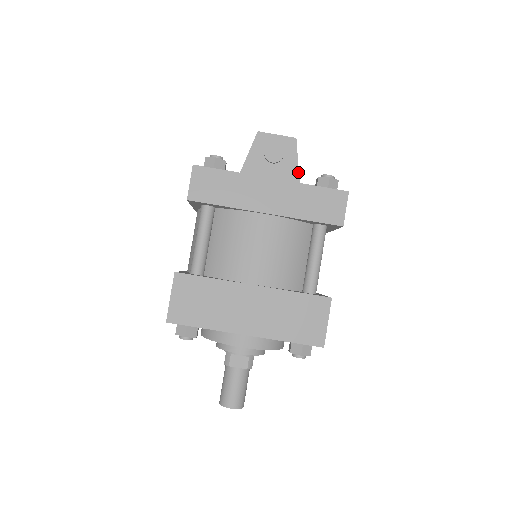
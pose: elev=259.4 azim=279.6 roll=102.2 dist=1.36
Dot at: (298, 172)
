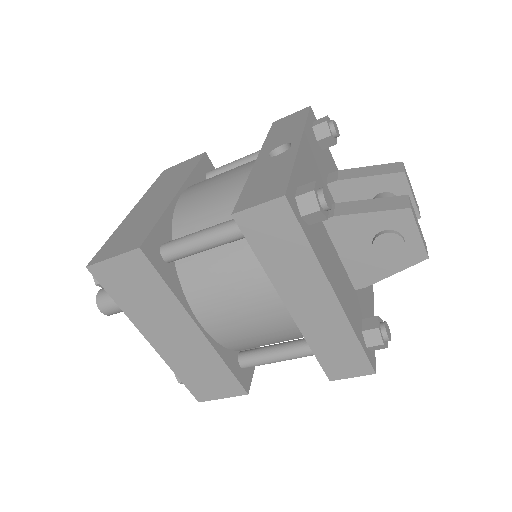
Dot at: (380, 280)
